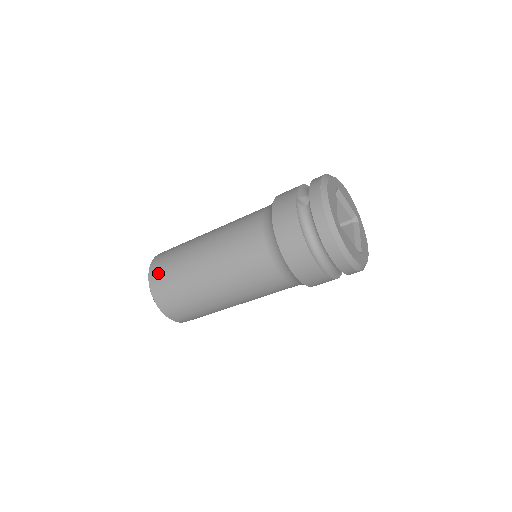
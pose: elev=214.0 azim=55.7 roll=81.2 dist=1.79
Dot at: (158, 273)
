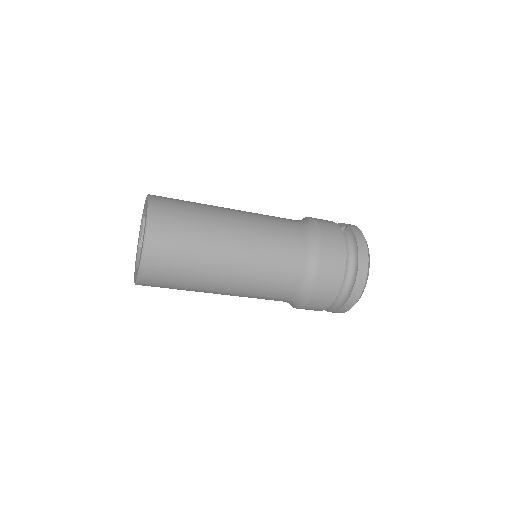
Dot at: (167, 204)
